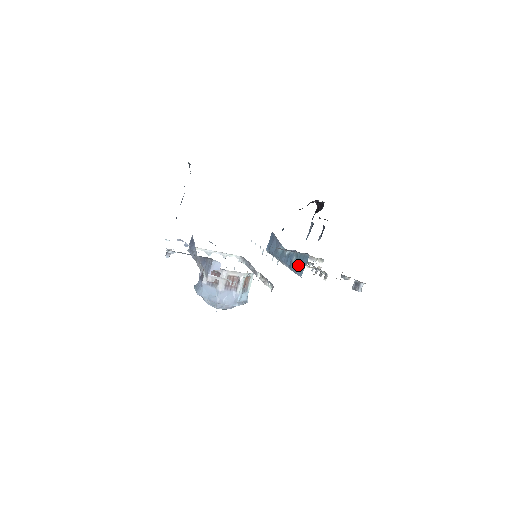
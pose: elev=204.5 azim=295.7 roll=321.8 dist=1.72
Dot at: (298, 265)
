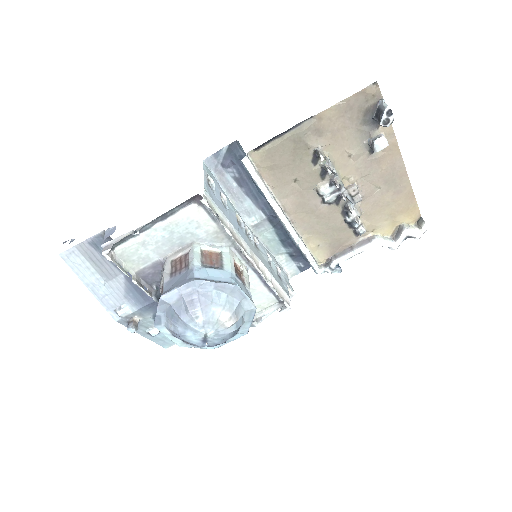
Dot at: occluded
